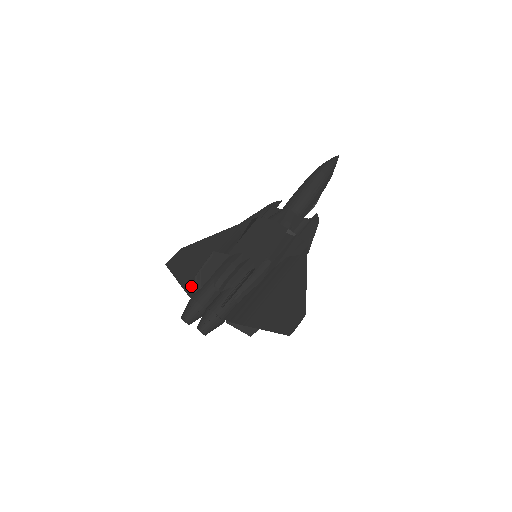
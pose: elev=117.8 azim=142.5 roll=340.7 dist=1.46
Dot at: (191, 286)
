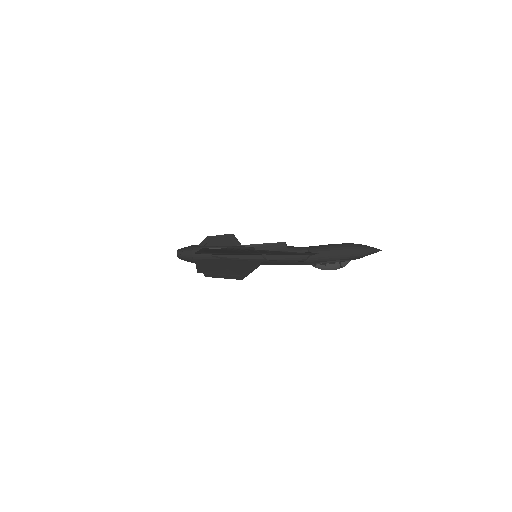
Dot at: occluded
